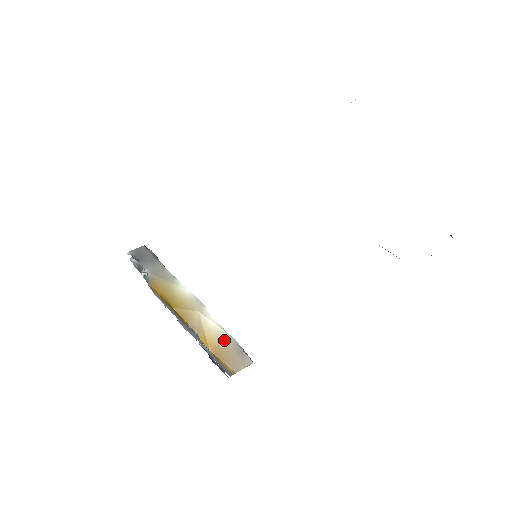
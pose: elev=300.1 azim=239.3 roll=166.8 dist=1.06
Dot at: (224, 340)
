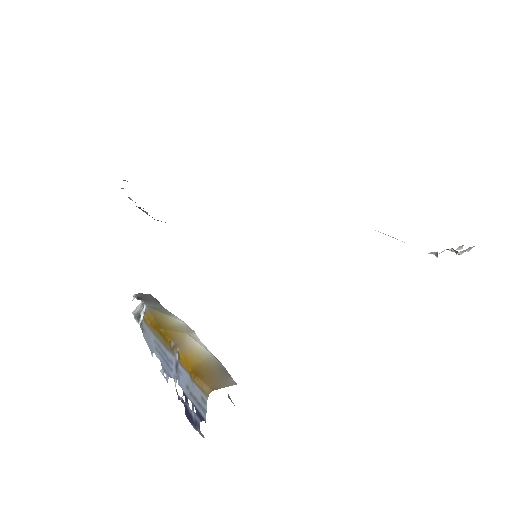
Dot at: (208, 360)
